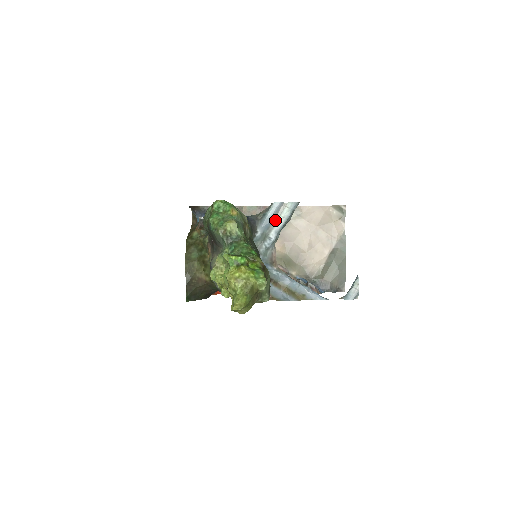
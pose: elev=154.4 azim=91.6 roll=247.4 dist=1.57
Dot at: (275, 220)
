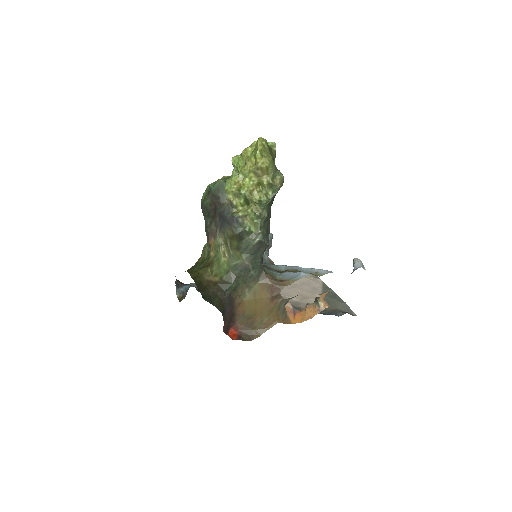
Dot at: occluded
